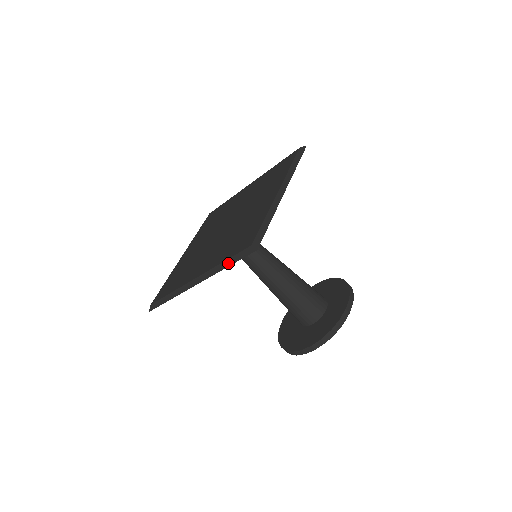
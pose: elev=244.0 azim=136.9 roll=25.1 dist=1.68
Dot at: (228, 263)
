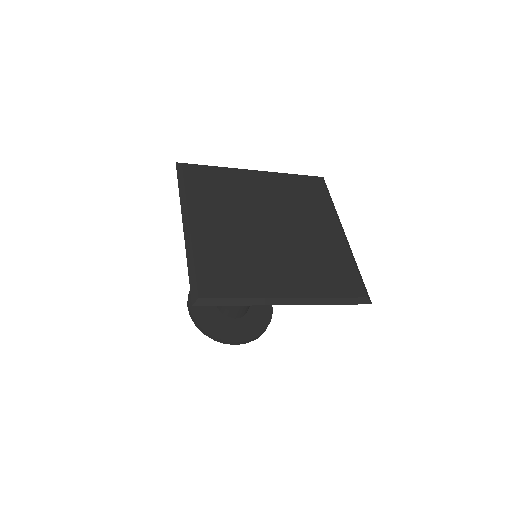
Dot at: (191, 268)
